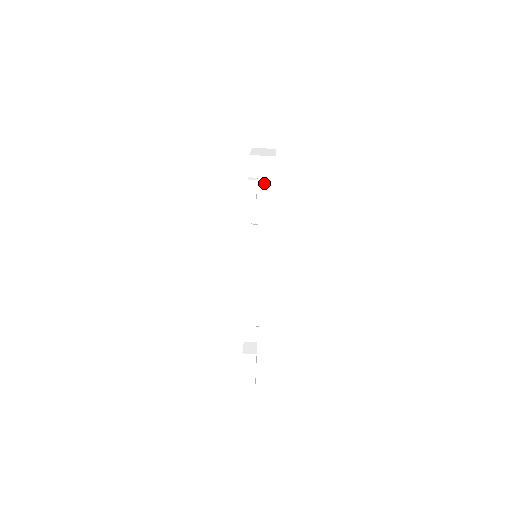
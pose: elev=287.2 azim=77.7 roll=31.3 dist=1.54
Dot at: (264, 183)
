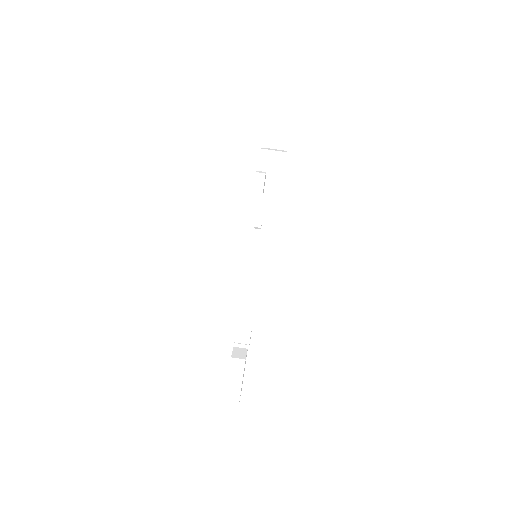
Dot at: (272, 179)
